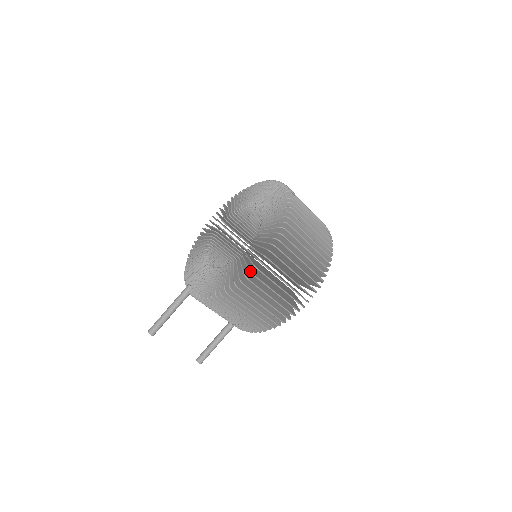
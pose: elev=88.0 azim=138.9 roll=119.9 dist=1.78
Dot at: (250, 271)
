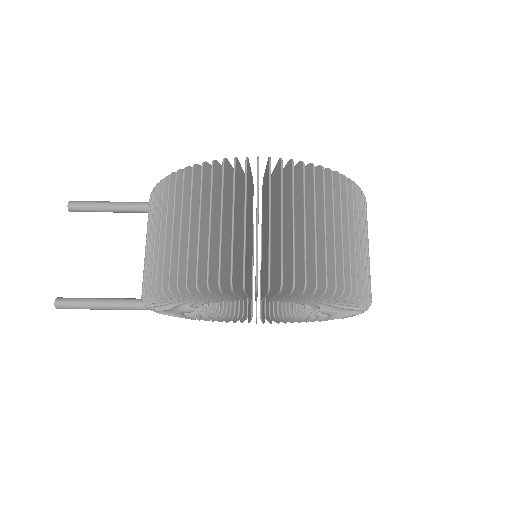
Dot at: (236, 157)
